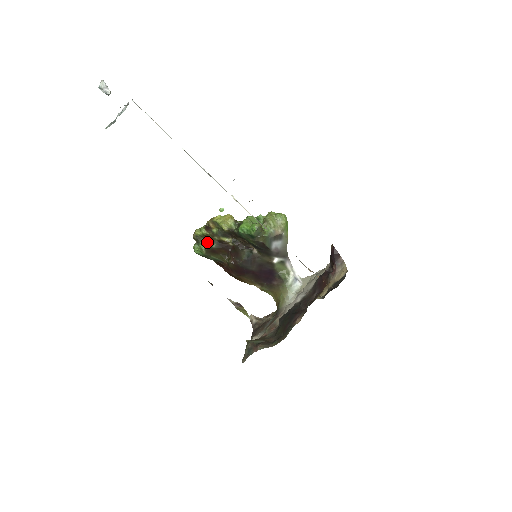
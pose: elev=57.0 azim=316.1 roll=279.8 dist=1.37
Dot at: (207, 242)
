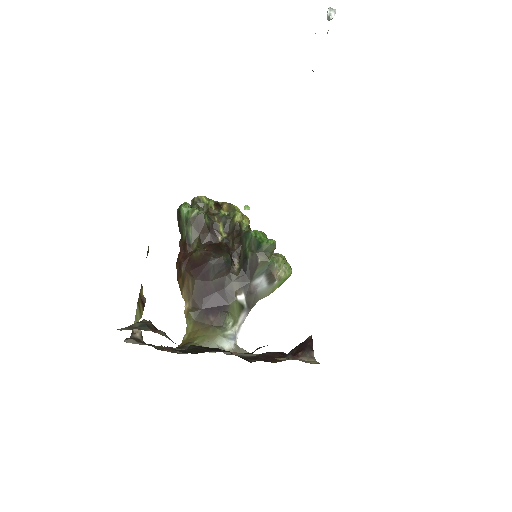
Dot at: occluded
